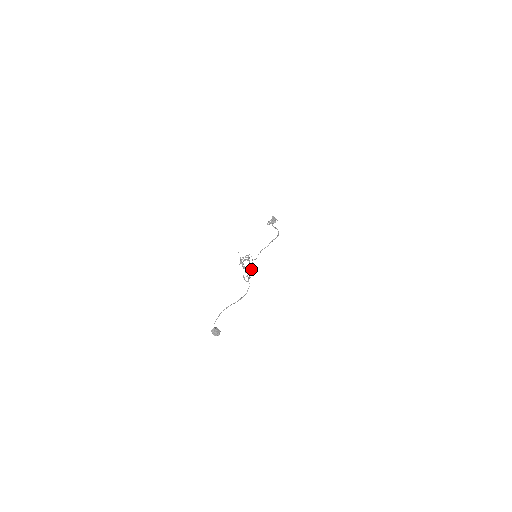
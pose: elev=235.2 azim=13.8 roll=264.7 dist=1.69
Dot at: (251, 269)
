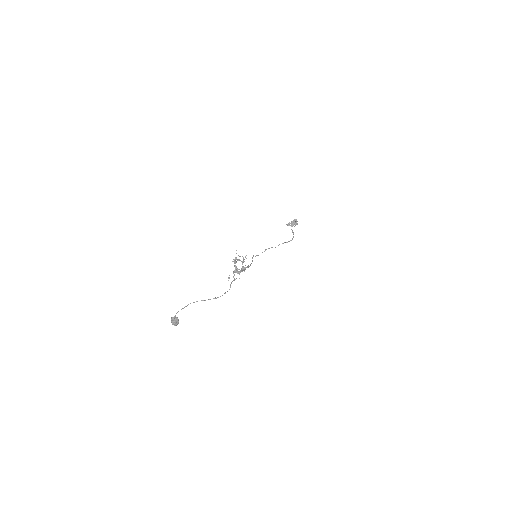
Dot at: (241, 271)
